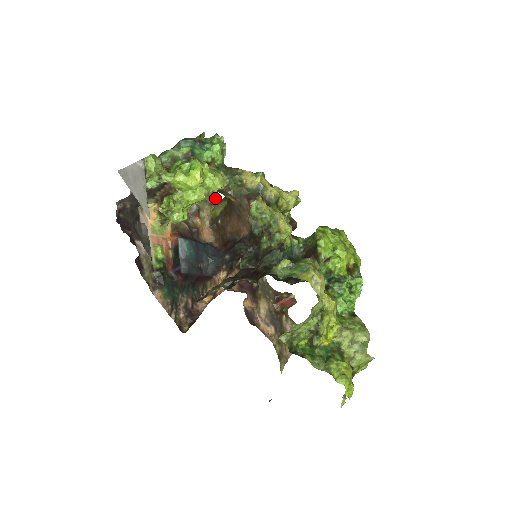
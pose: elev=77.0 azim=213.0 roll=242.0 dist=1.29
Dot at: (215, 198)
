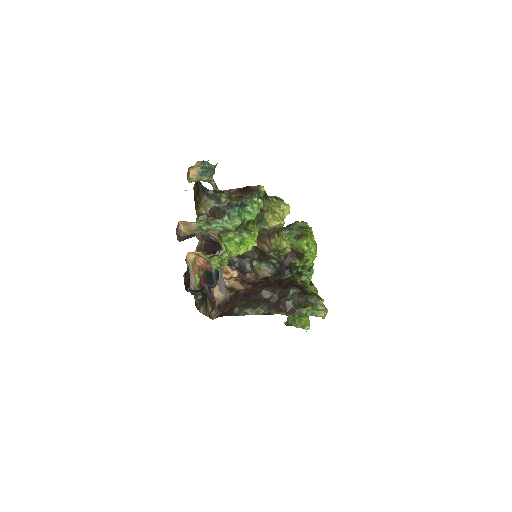
Dot at: (207, 189)
